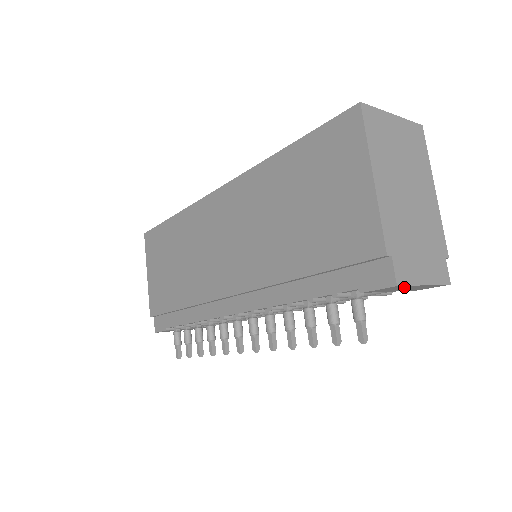
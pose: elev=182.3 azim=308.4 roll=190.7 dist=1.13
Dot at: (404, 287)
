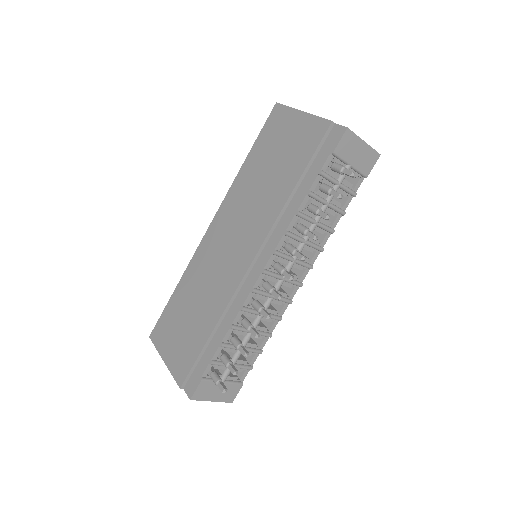
Dot at: (354, 142)
